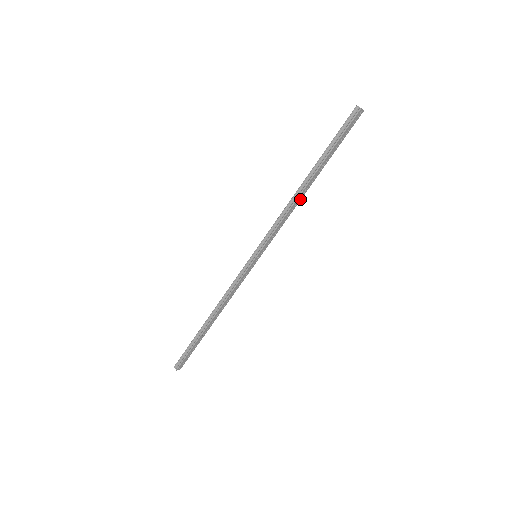
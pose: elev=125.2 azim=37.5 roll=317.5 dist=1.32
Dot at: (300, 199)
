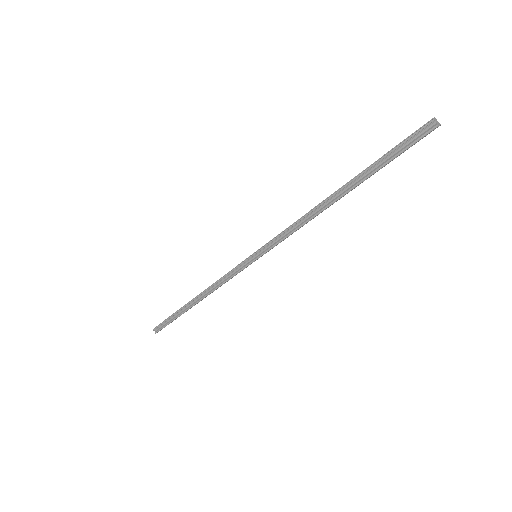
Dot at: (322, 211)
